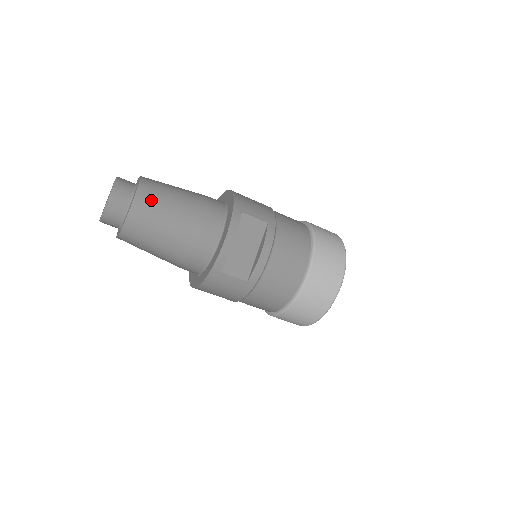
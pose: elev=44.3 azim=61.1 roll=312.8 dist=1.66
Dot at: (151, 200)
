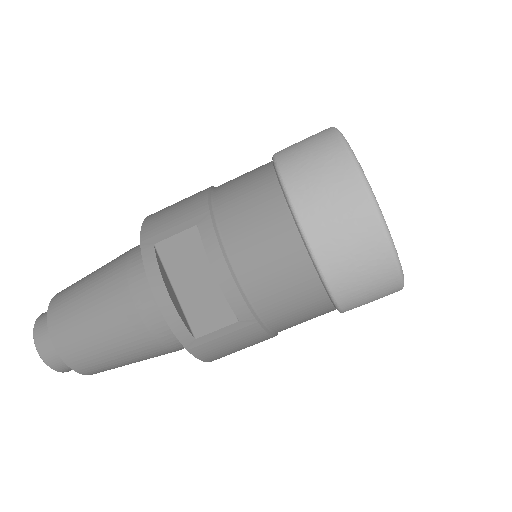
Dot at: (65, 321)
